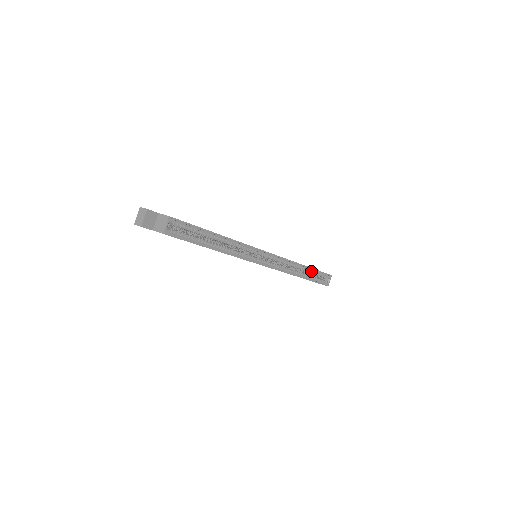
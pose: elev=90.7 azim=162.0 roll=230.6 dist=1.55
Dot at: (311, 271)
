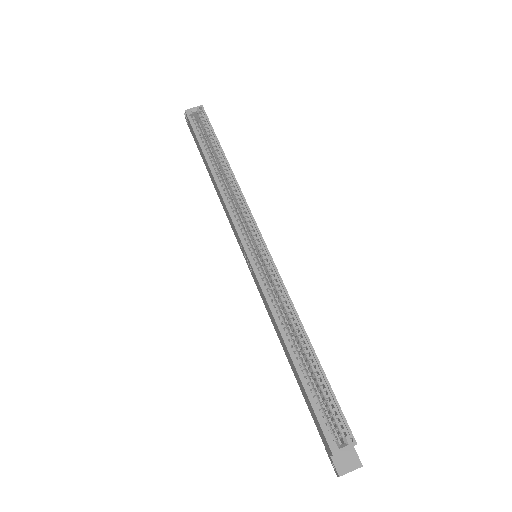
Dot at: (316, 369)
